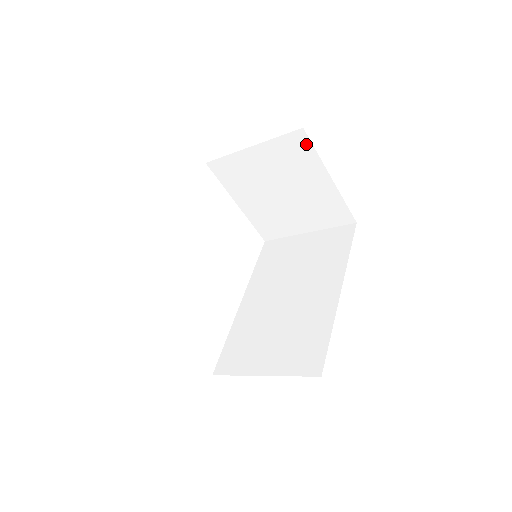
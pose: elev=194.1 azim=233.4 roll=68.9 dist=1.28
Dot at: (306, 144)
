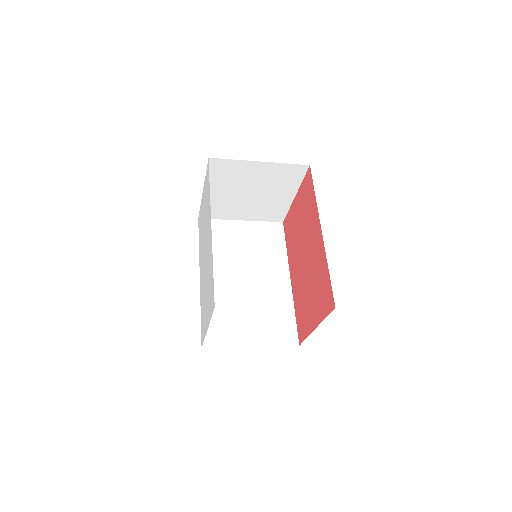
Dot at: (301, 174)
